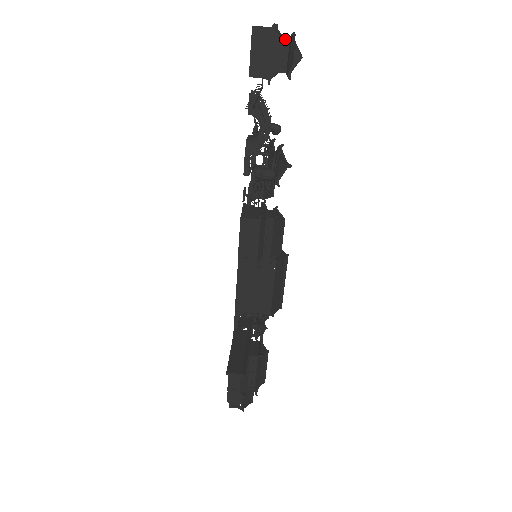
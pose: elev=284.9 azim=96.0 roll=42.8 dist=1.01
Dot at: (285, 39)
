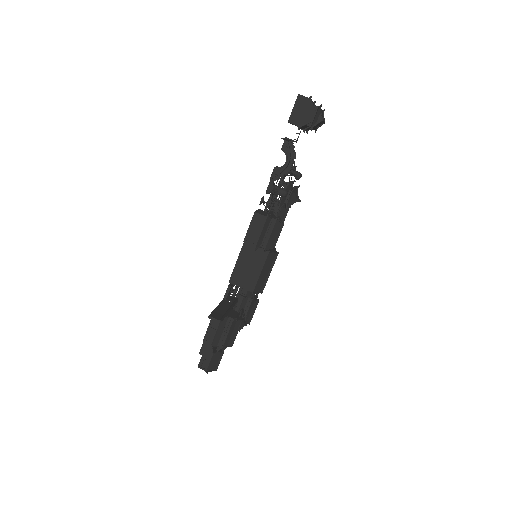
Dot at: (316, 106)
